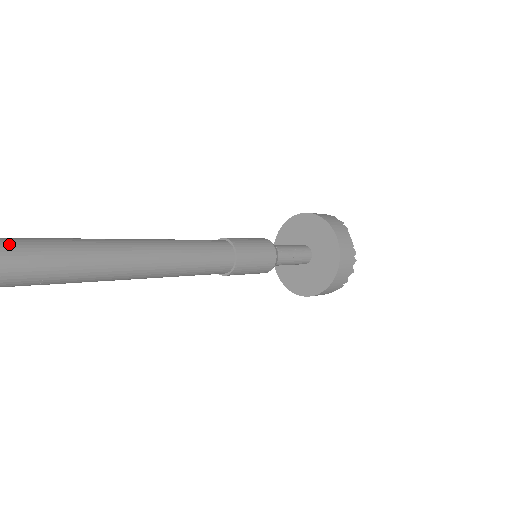
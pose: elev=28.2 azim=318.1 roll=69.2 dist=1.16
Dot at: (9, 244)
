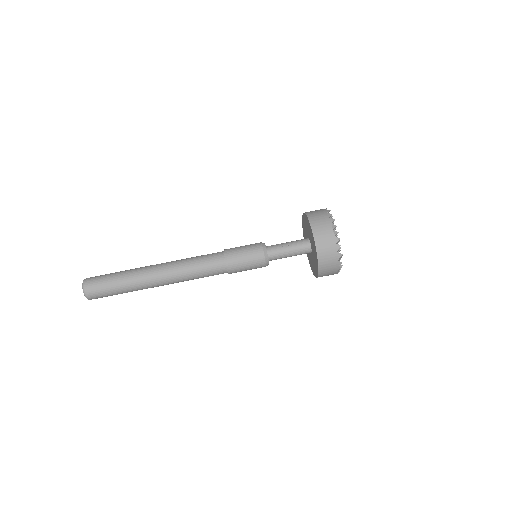
Dot at: (93, 280)
